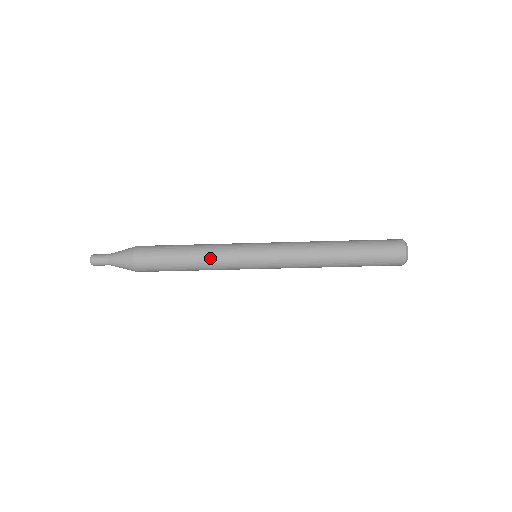
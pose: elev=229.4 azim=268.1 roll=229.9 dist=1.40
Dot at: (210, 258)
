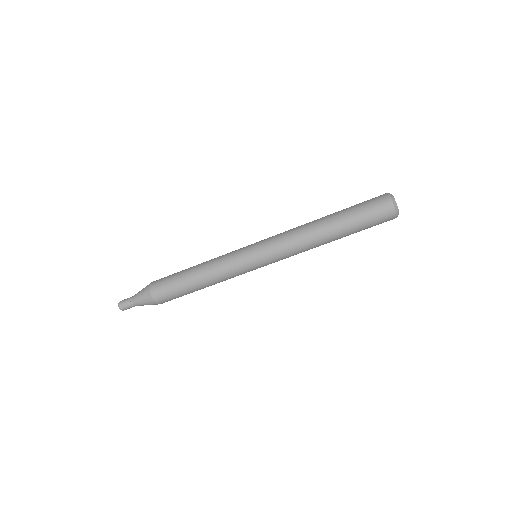
Dot at: (212, 260)
